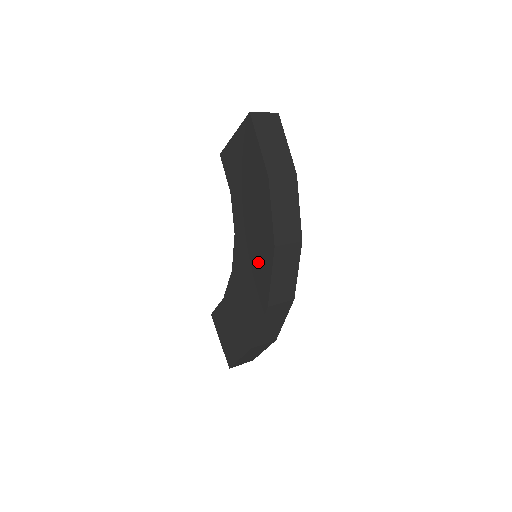
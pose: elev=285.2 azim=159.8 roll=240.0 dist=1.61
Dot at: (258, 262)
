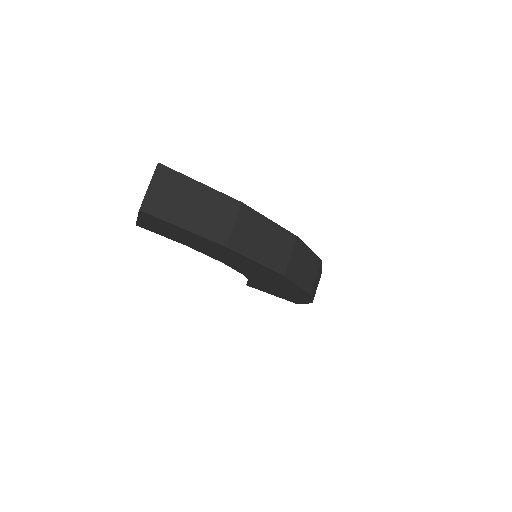
Dot at: (272, 278)
